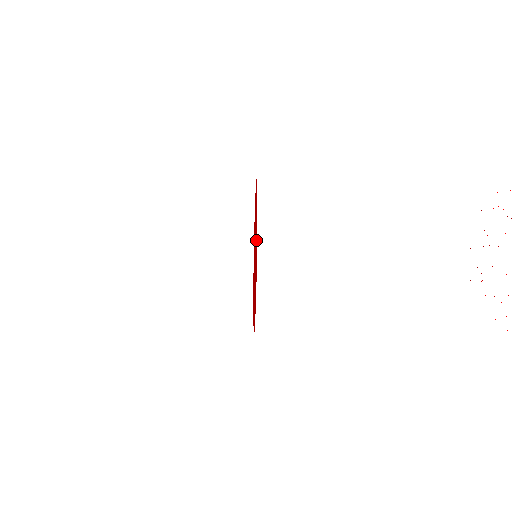
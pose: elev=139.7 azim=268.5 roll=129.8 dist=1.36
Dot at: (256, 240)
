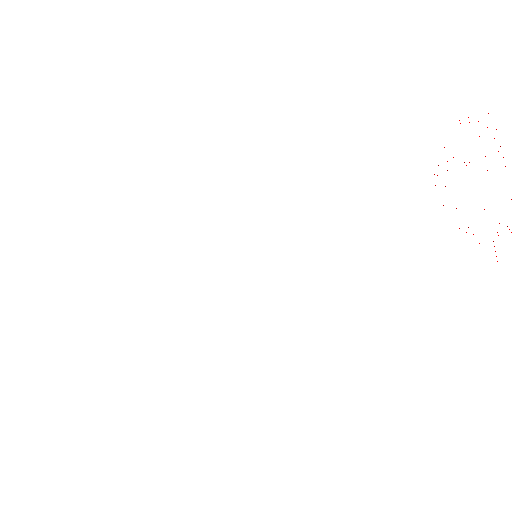
Dot at: occluded
